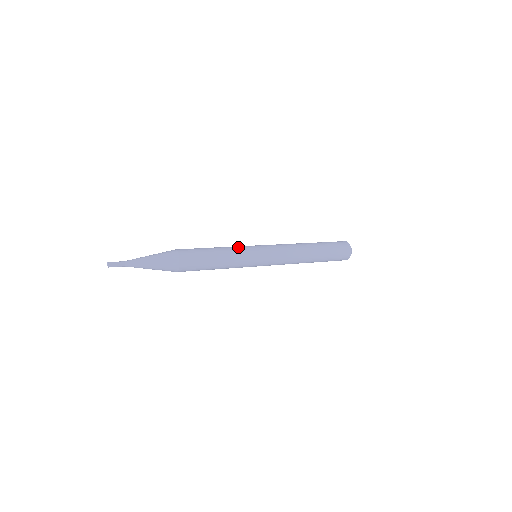
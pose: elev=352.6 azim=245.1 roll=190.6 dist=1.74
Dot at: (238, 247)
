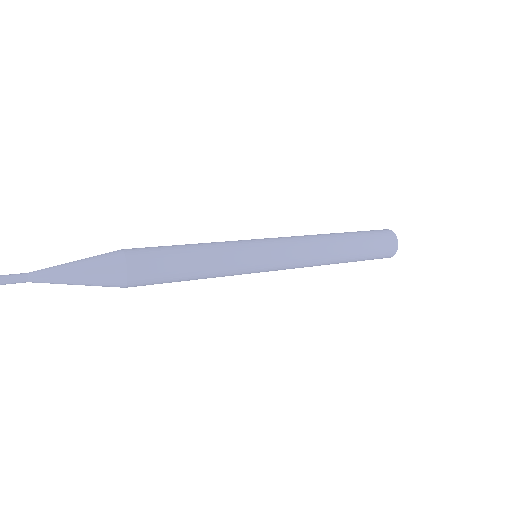
Dot at: (232, 255)
